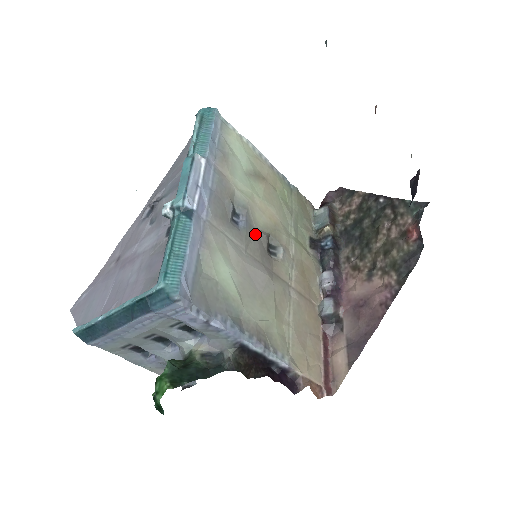
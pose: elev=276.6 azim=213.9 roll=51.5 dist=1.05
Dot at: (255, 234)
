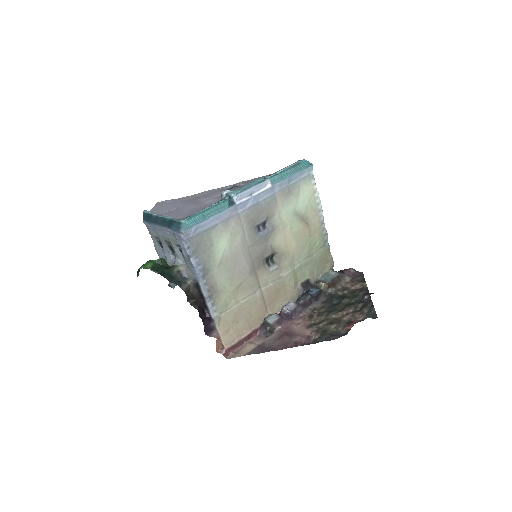
Dot at: (265, 245)
